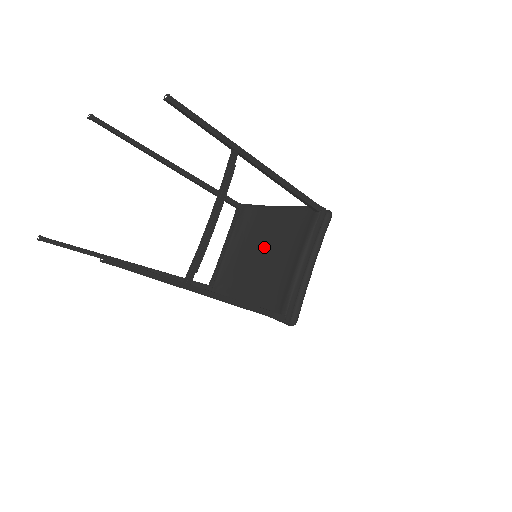
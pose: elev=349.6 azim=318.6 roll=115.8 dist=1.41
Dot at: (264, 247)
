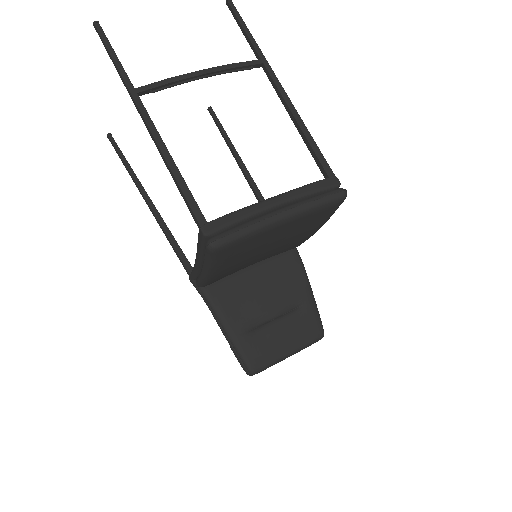
Dot at: occluded
